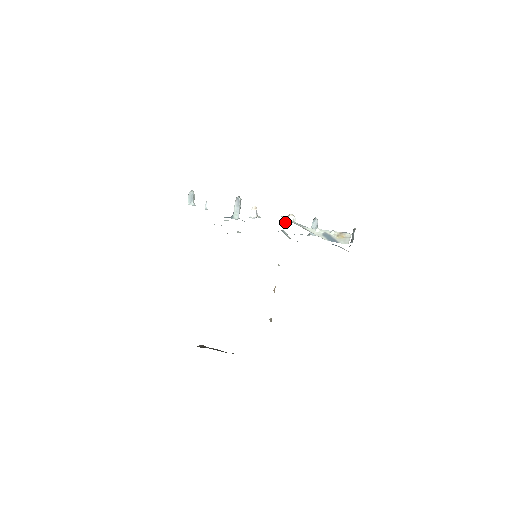
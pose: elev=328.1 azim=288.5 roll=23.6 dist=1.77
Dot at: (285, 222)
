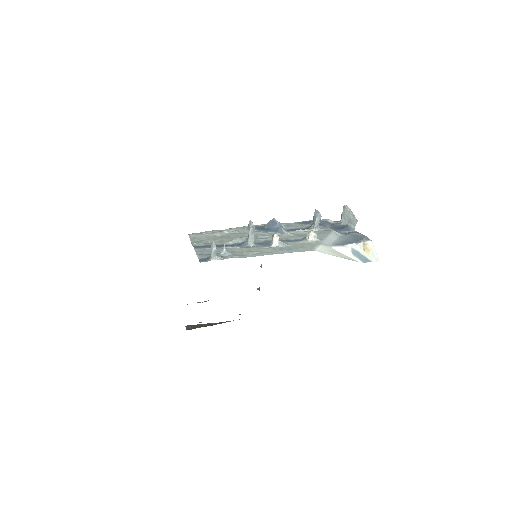
Dot at: (306, 240)
